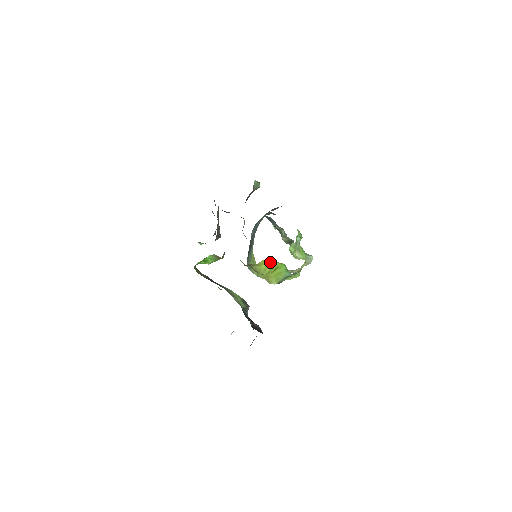
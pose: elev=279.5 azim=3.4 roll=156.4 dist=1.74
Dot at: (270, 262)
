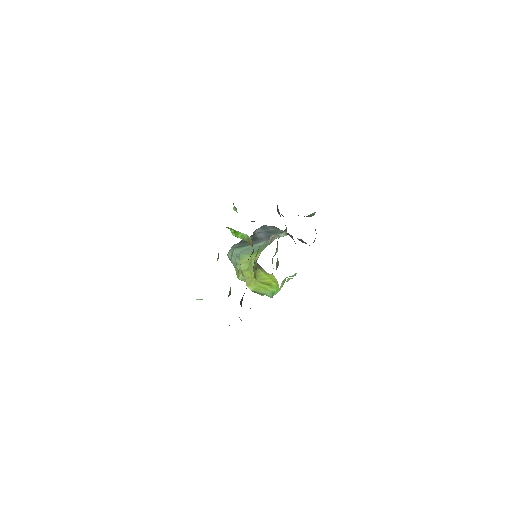
Dot at: (274, 279)
